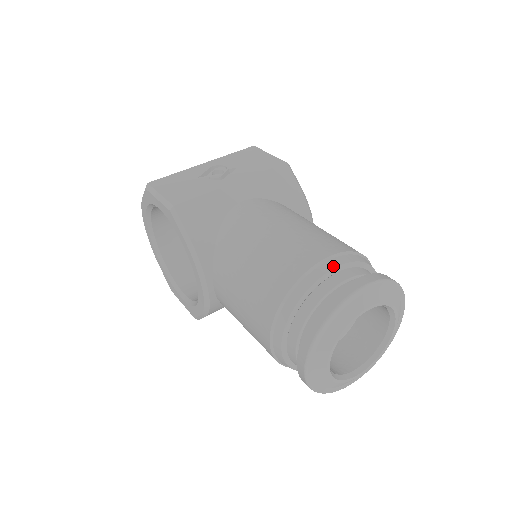
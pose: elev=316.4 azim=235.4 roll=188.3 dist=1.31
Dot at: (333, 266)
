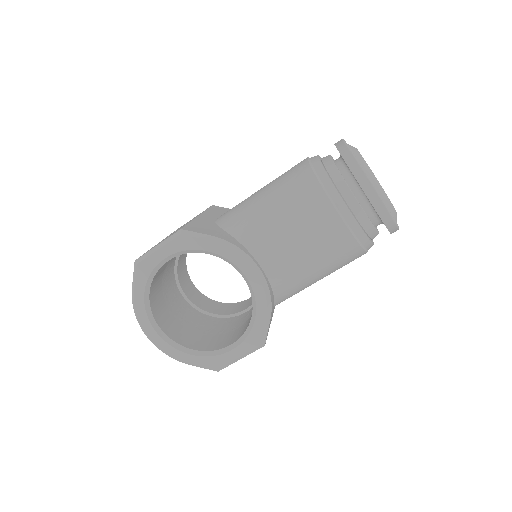
Dot at: (316, 156)
